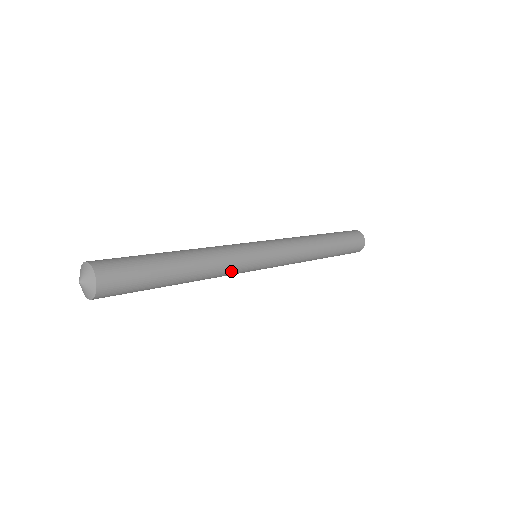
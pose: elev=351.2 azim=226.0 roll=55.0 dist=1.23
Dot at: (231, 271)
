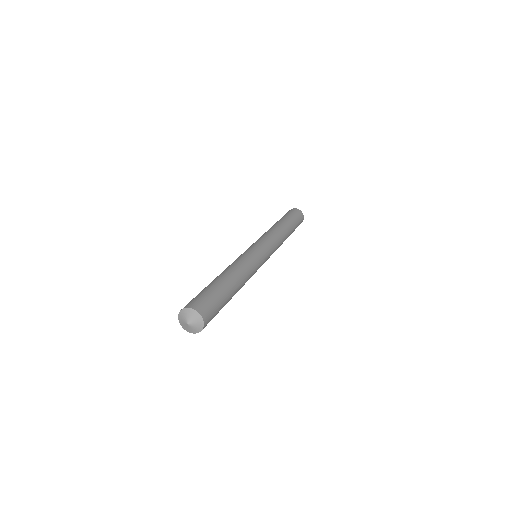
Dot at: occluded
